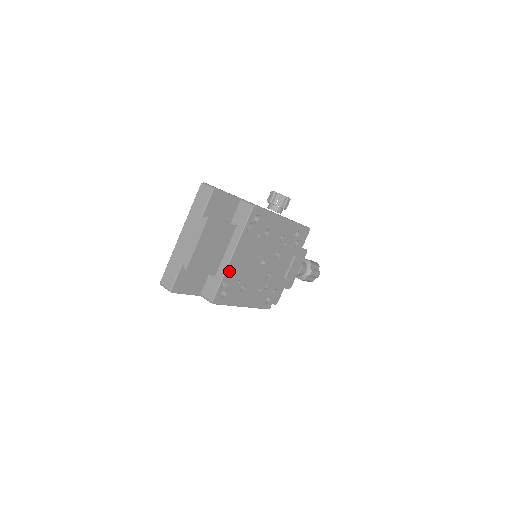
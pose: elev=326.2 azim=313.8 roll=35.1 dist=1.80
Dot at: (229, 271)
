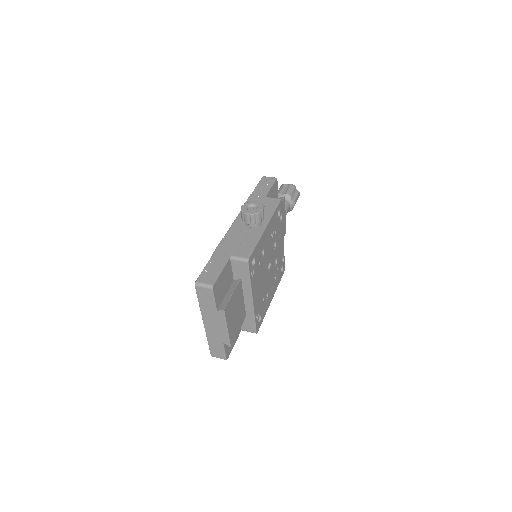
Dot at: (255, 308)
